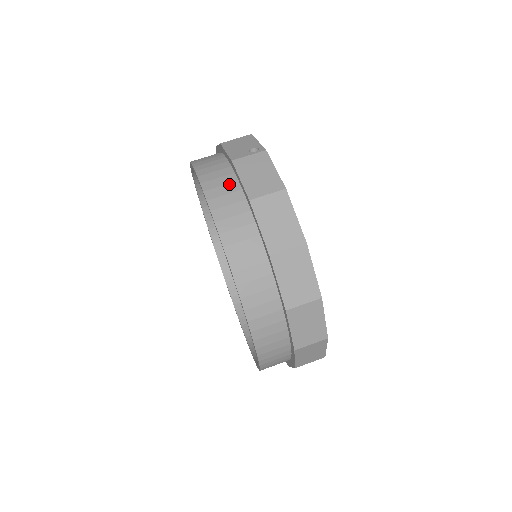
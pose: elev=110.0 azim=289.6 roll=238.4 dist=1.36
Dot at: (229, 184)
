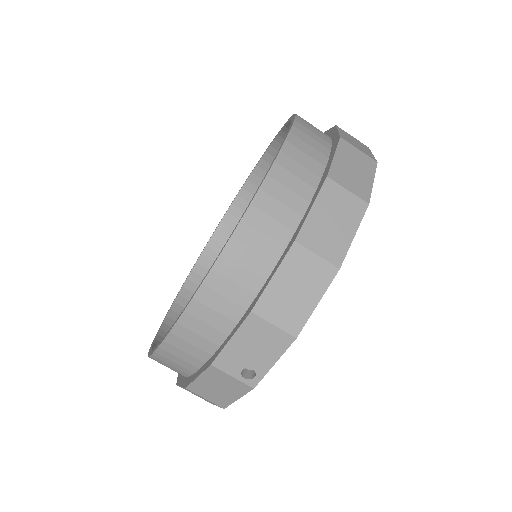
Dot at: (193, 358)
